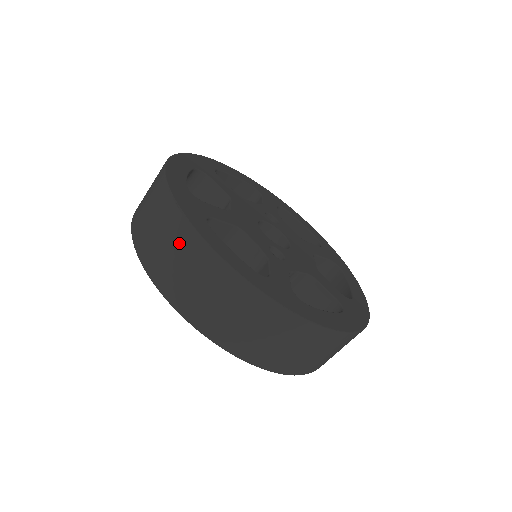
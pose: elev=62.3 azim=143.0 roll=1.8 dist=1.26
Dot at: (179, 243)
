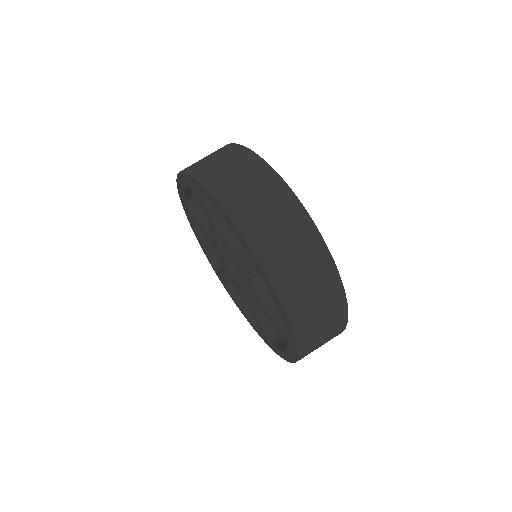
Dot at: occluded
